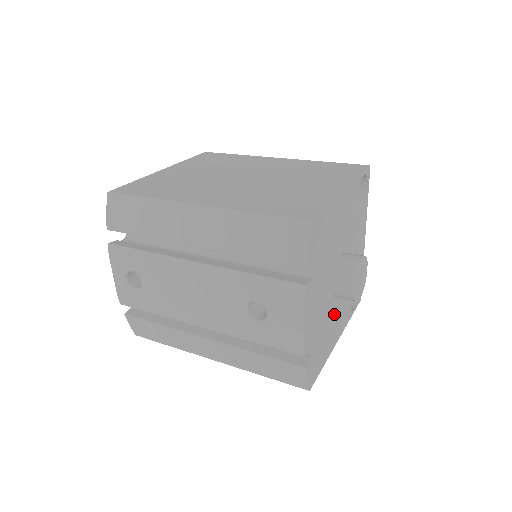
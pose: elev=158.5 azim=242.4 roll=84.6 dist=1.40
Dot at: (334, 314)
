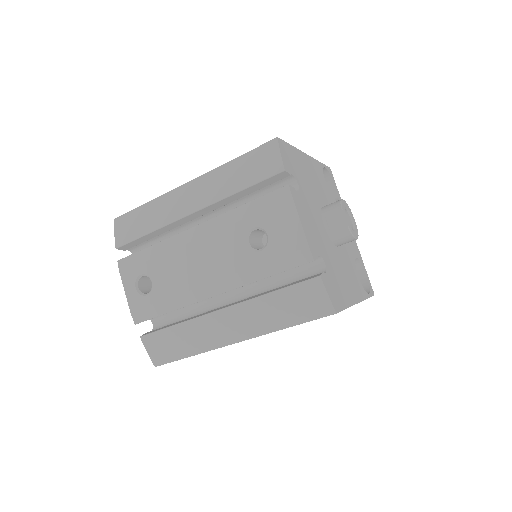
Dot at: (340, 263)
